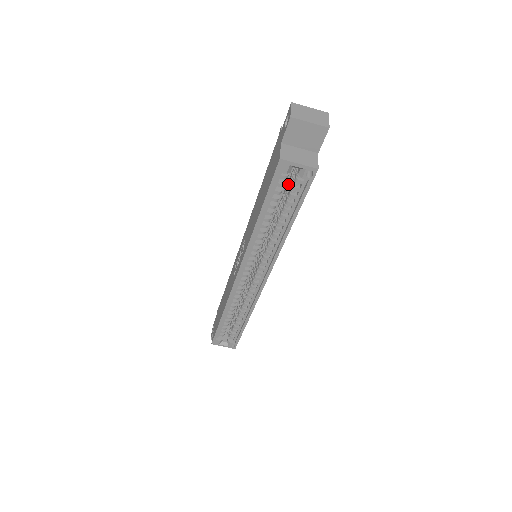
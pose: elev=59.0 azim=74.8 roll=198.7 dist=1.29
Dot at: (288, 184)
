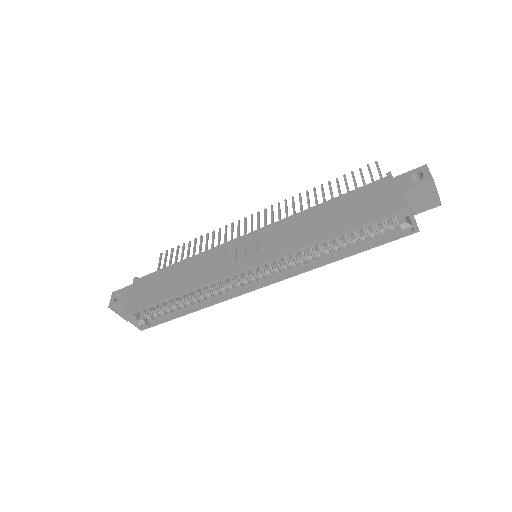
Dot at: occluded
